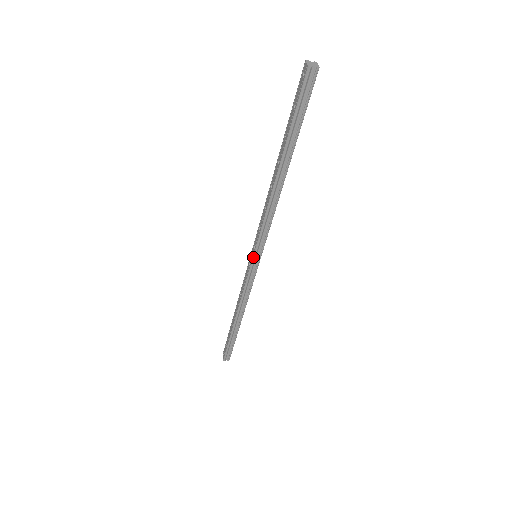
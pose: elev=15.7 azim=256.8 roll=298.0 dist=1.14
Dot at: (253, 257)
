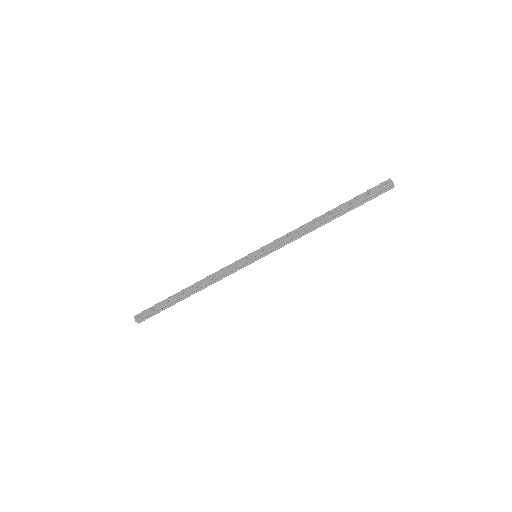
Dot at: (258, 256)
